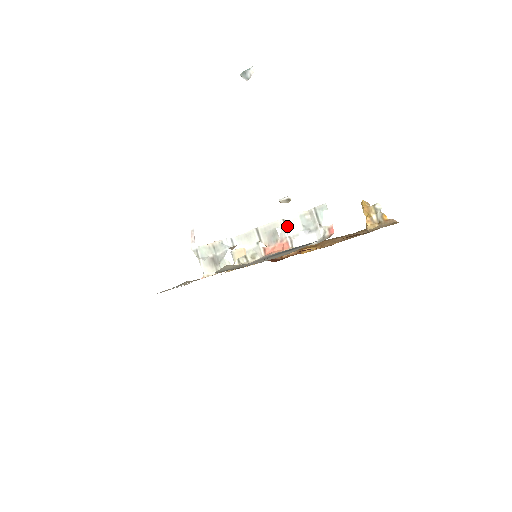
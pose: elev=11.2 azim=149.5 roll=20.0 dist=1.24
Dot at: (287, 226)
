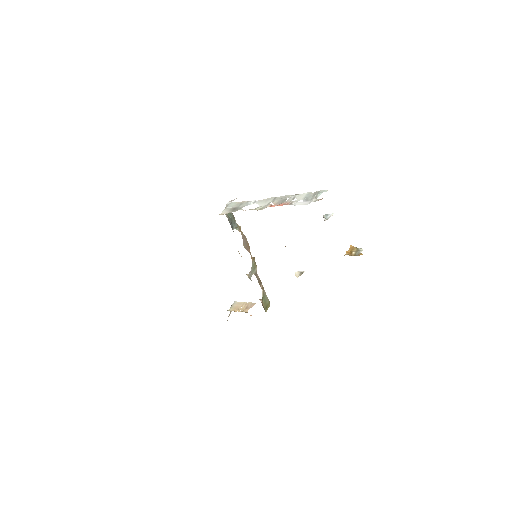
Dot at: (295, 197)
